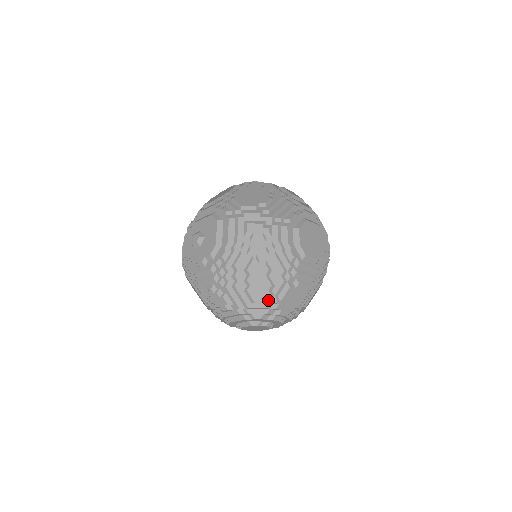
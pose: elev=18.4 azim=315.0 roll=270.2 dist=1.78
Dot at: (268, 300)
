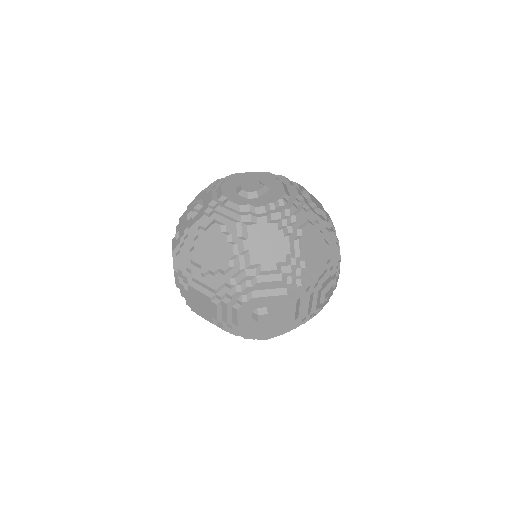
Dot at: occluded
